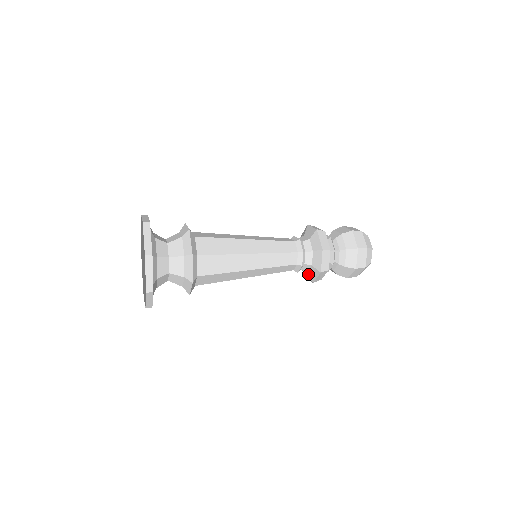
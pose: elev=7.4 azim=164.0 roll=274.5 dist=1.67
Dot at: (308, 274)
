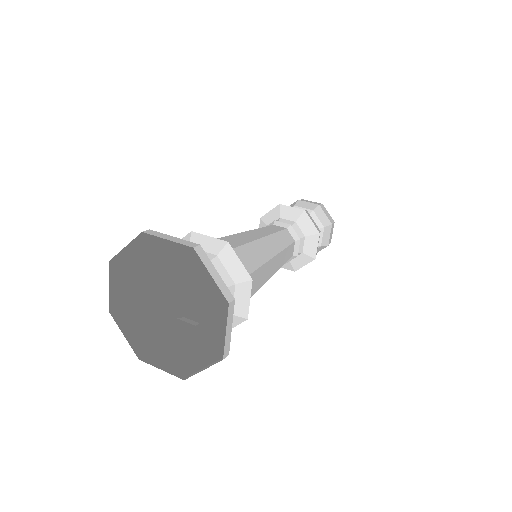
Dot at: (305, 254)
